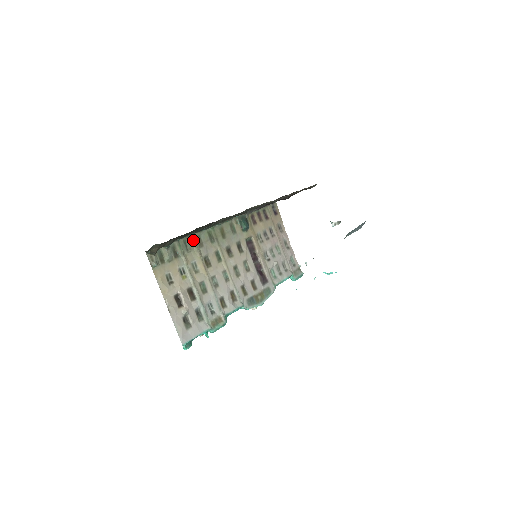
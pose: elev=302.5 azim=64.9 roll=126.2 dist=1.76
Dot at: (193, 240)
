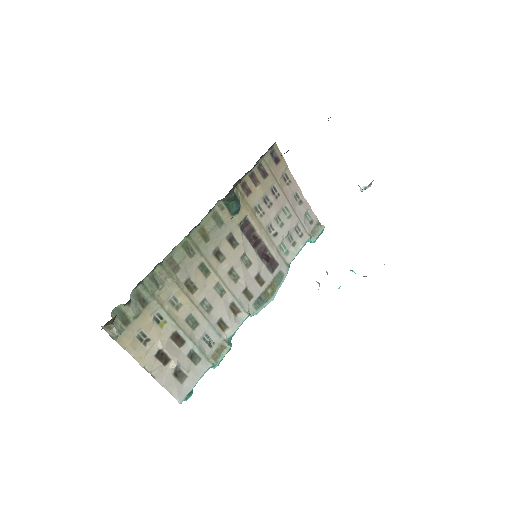
Dot at: (163, 269)
